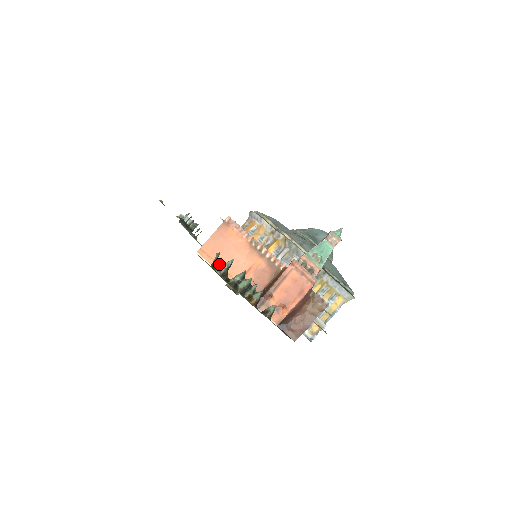
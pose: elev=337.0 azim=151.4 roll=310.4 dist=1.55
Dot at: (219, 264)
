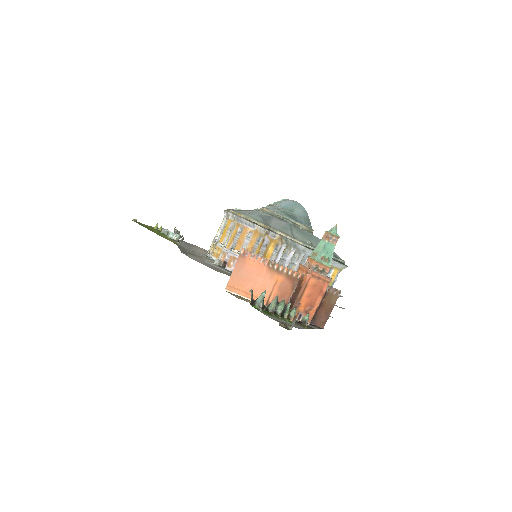
Dot at: (247, 292)
